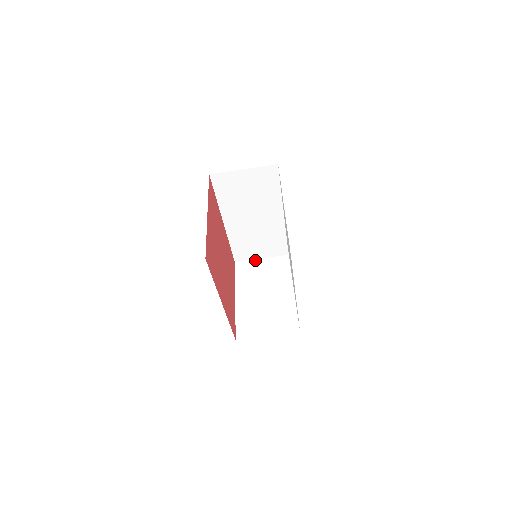
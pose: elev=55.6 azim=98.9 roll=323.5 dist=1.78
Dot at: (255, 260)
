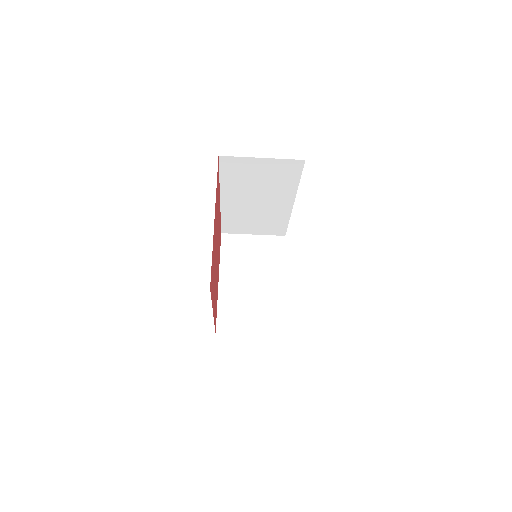
Dot at: (245, 235)
